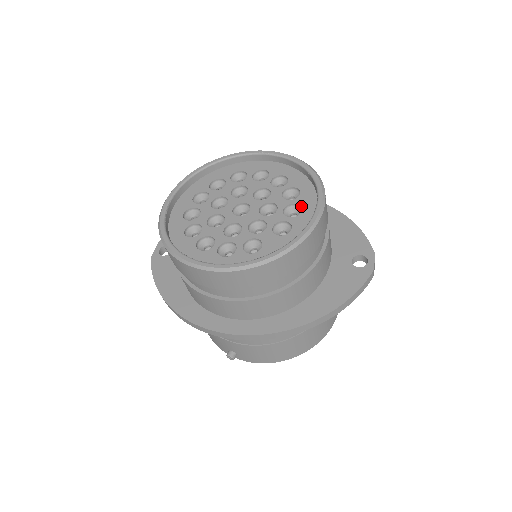
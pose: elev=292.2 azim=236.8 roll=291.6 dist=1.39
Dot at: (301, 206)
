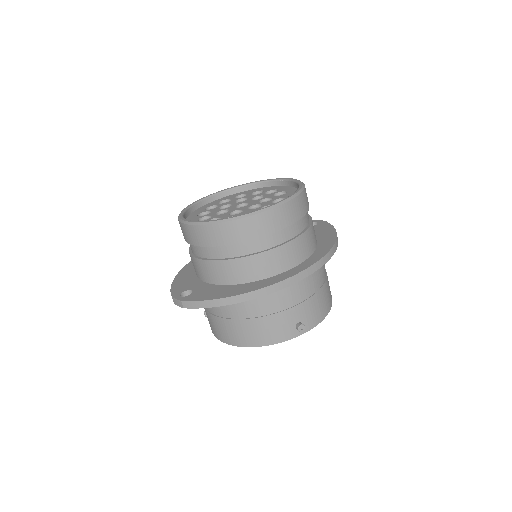
Dot at: (273, 190)
